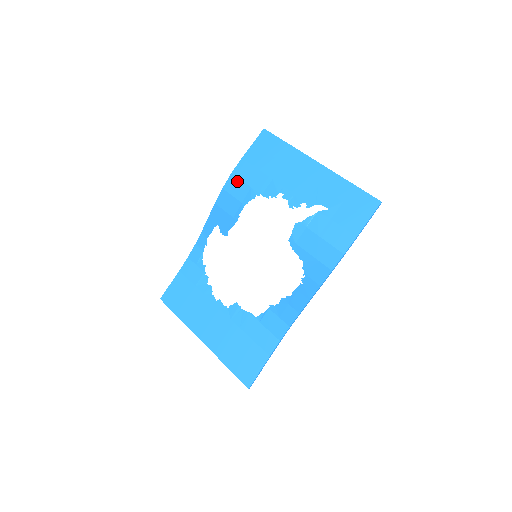
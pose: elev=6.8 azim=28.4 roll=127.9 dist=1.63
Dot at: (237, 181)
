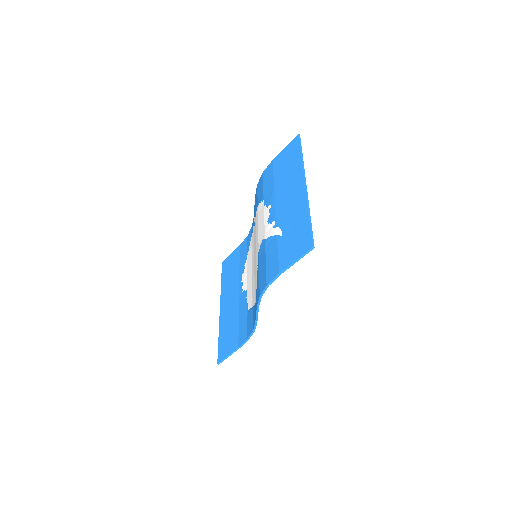
Dot at: (262, 181)
